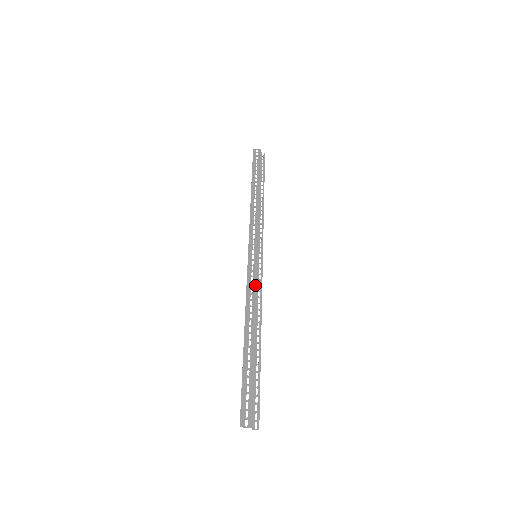
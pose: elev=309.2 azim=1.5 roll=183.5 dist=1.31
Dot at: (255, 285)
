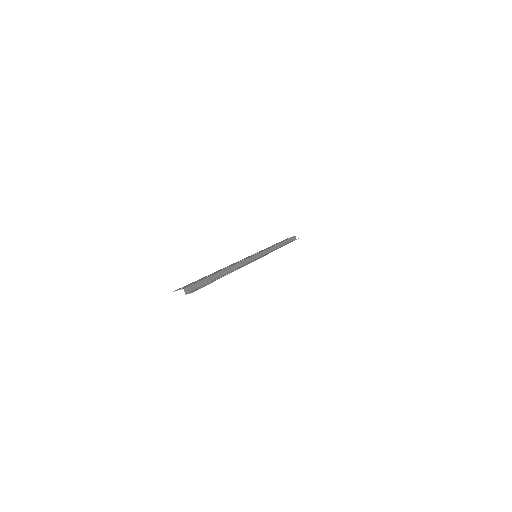
Dot at: (243, 260)
